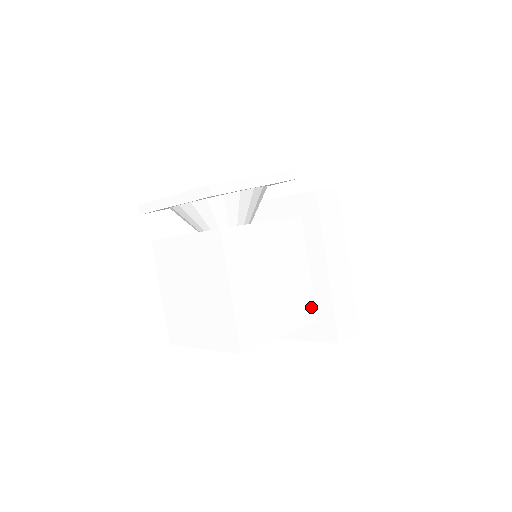
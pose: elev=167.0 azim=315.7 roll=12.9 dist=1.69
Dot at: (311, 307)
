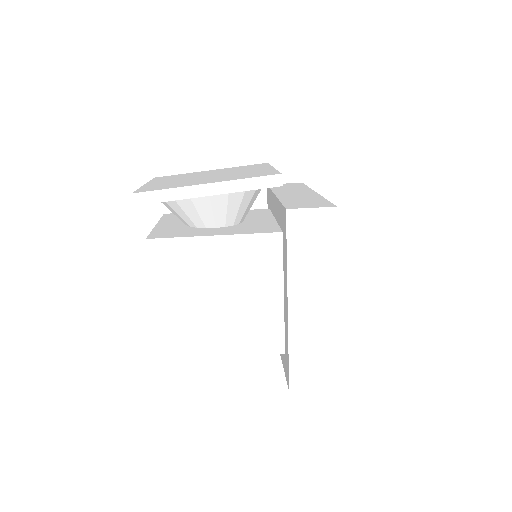
Dot at: (277, 337)
